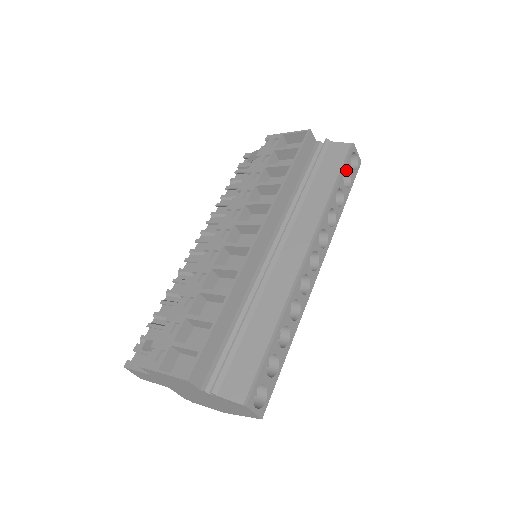
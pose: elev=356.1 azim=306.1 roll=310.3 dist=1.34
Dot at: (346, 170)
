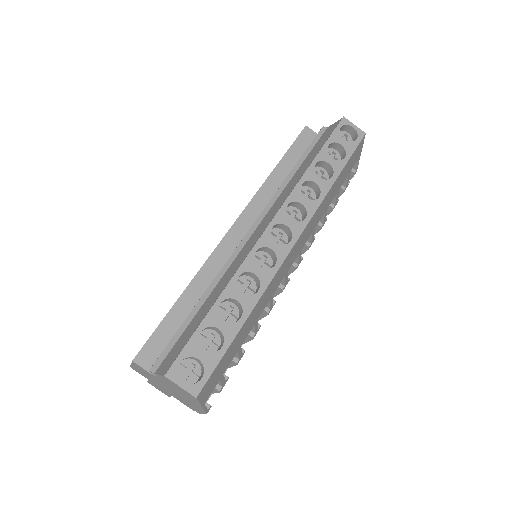
Dot at: (336, 144)
